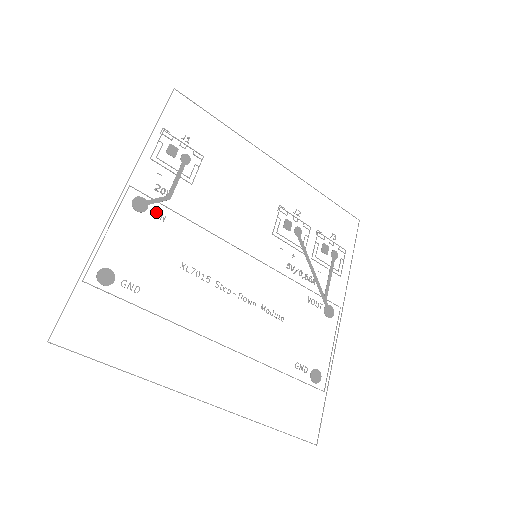
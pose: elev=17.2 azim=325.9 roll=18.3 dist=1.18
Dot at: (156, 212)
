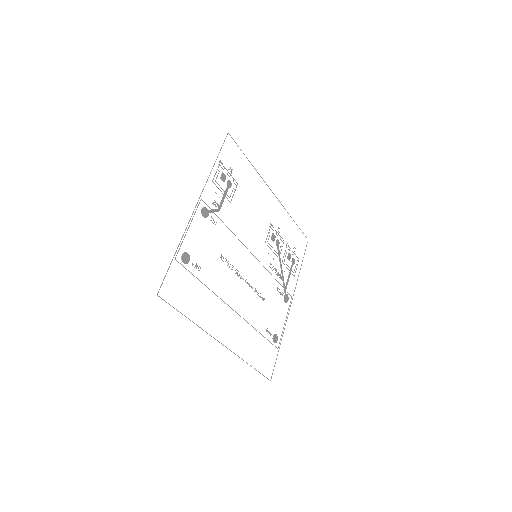
Dot at: occluded
